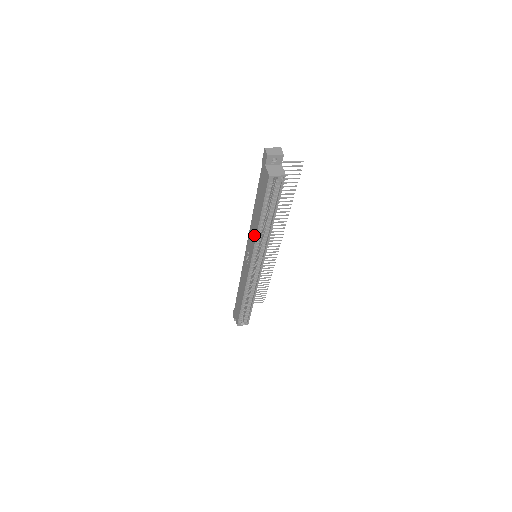
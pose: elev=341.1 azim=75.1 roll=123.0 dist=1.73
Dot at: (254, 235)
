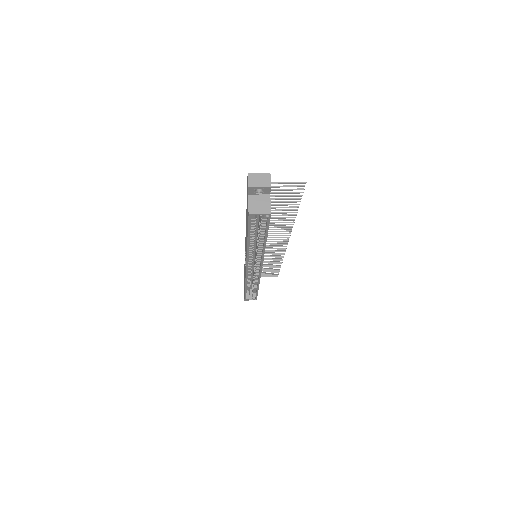
Dot at: (246, 248)
